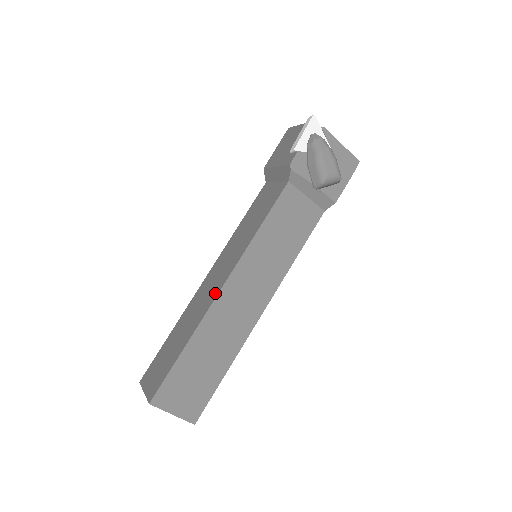
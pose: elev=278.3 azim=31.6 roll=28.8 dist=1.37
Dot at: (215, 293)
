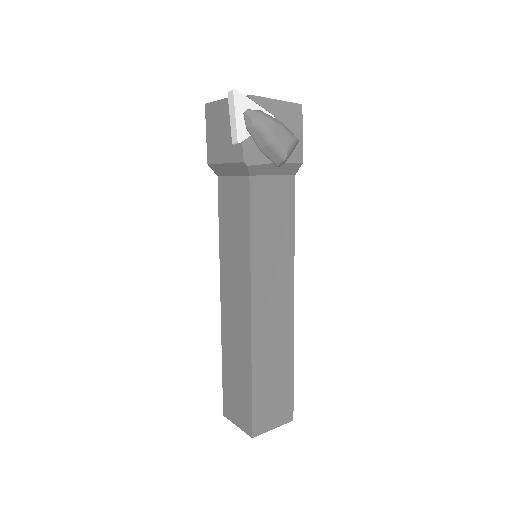
Dot at: (247, 319)
